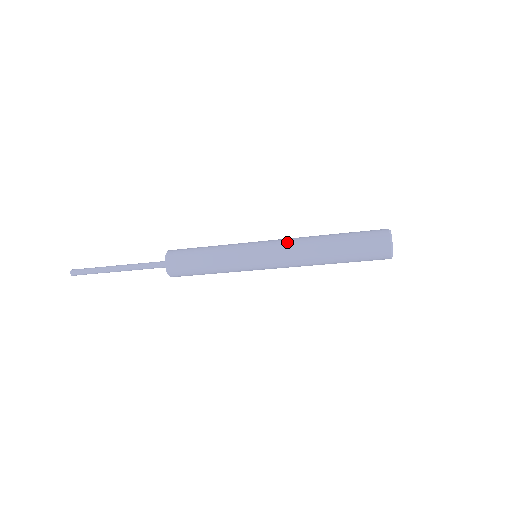
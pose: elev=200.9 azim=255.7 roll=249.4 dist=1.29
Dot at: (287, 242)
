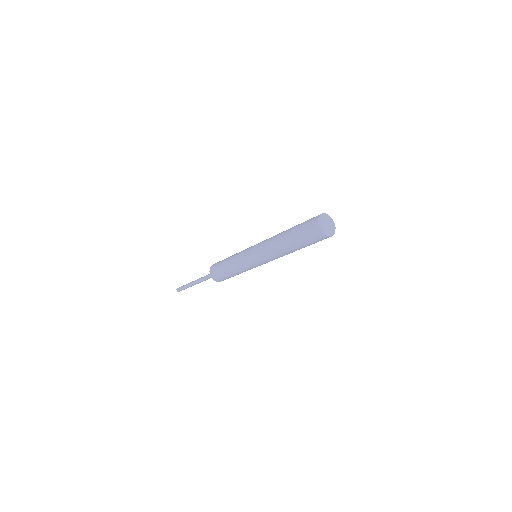
Dot at: occluded
